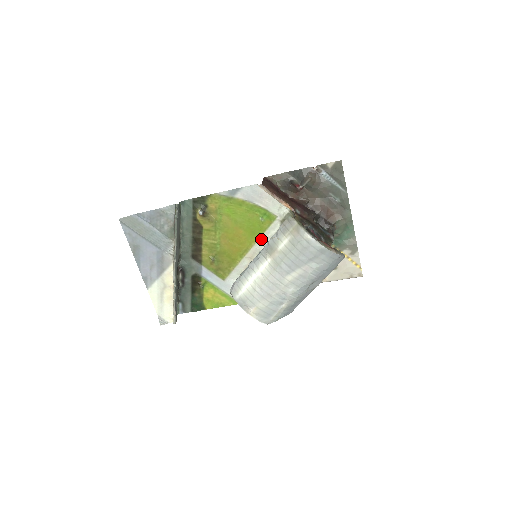
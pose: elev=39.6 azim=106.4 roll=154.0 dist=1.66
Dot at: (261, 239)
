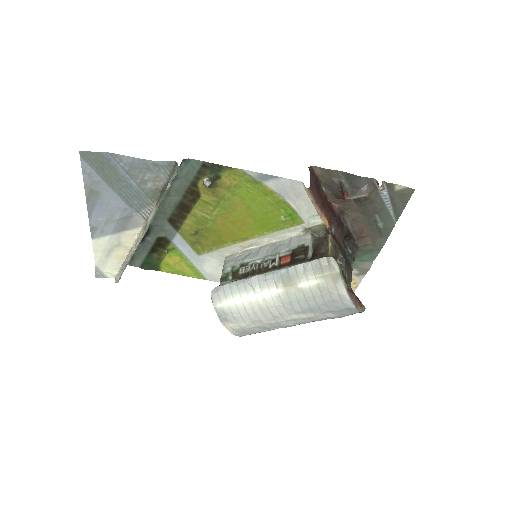
Dot at: (269, 235)
